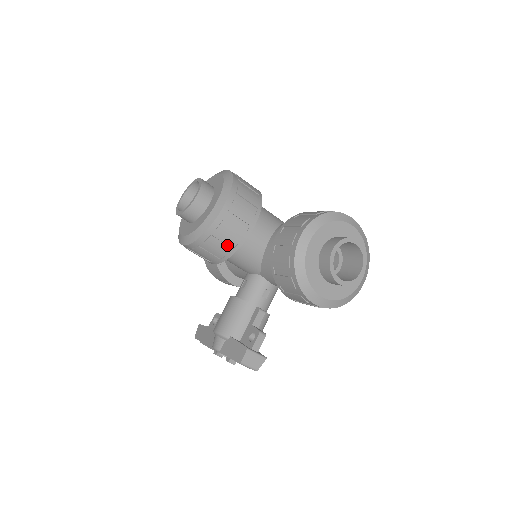
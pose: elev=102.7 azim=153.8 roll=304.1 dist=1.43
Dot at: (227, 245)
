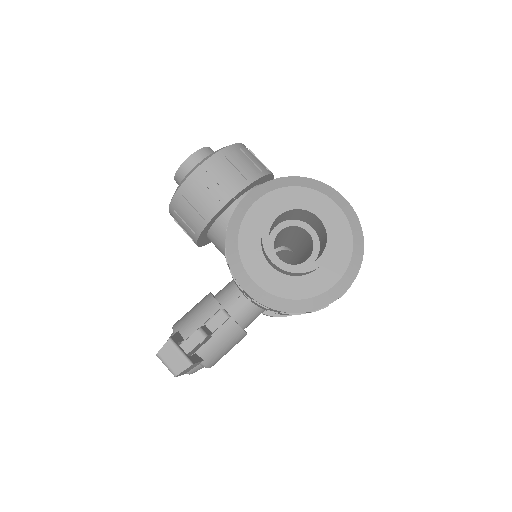
Dot at: (198, 213)
